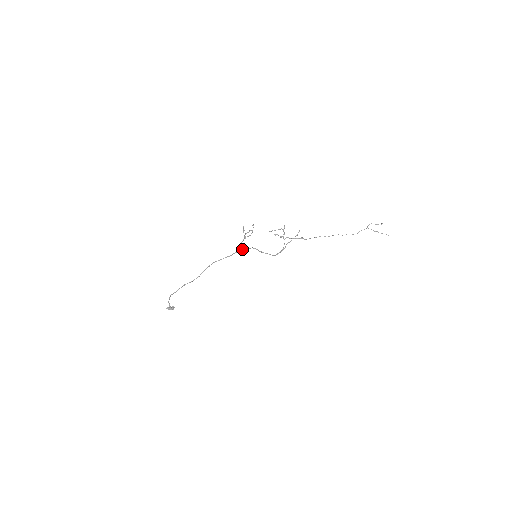
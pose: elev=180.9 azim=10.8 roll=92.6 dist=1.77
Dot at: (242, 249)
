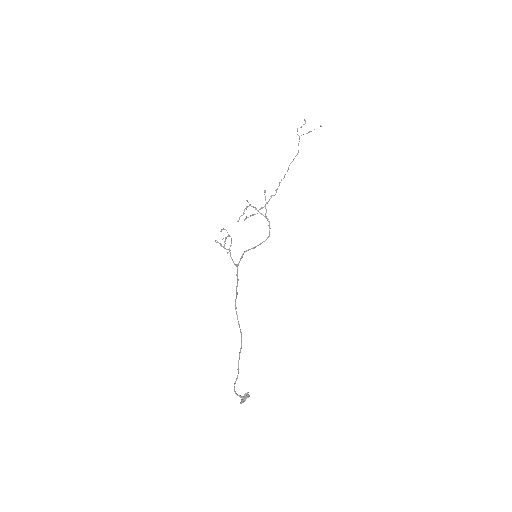
Dot at: (238, 264)
